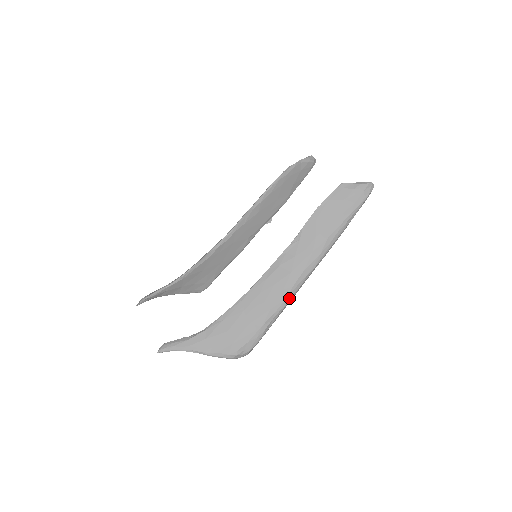
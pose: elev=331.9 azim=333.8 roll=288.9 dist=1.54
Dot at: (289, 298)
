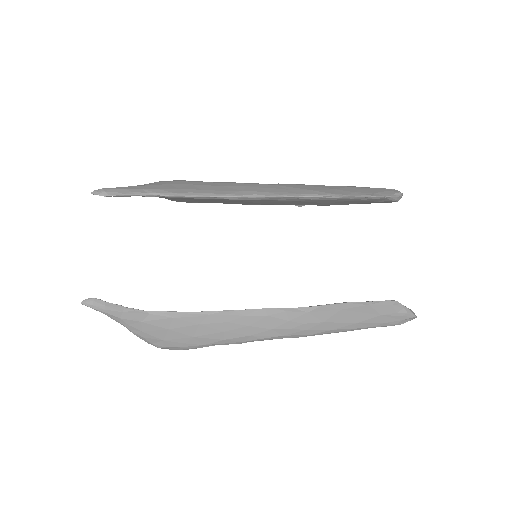
Dot at: (249, 341)
